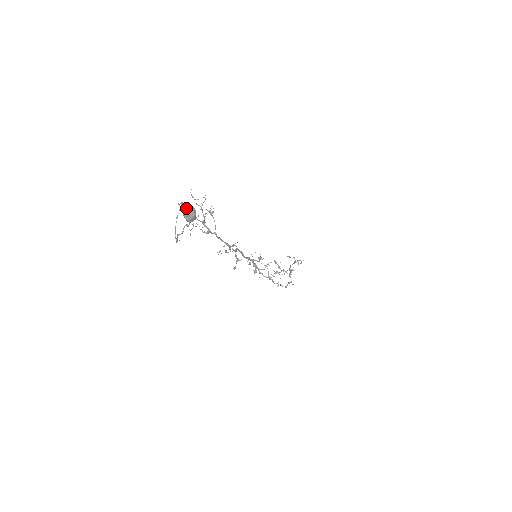
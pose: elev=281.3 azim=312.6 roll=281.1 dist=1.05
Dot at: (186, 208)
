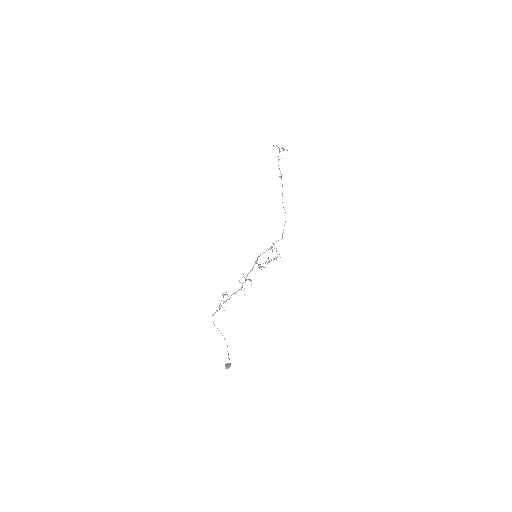
Dot at: occluded
